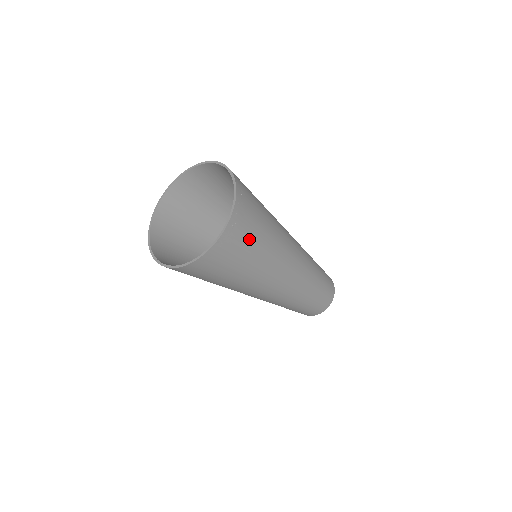
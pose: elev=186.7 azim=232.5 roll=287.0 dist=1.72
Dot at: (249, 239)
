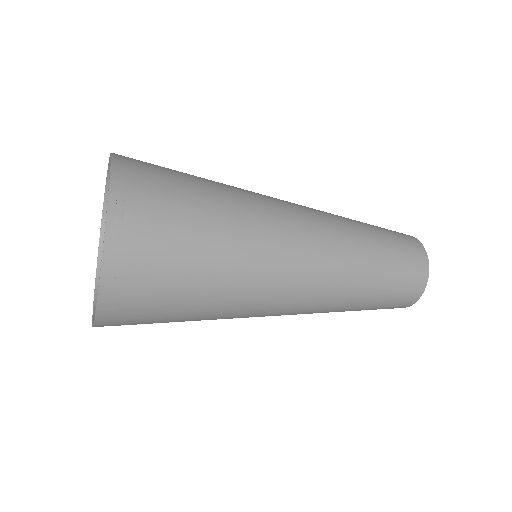
Dot at: (164, 282)
